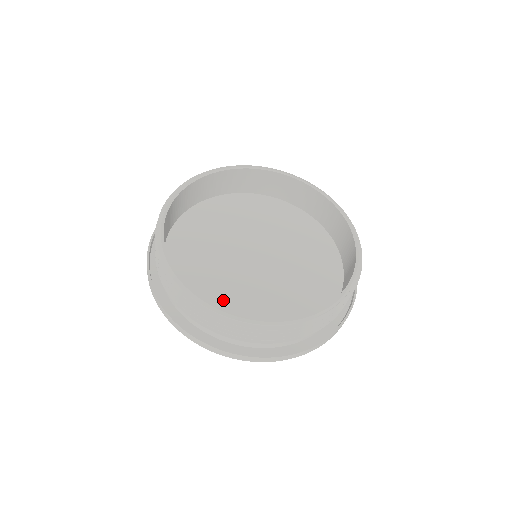
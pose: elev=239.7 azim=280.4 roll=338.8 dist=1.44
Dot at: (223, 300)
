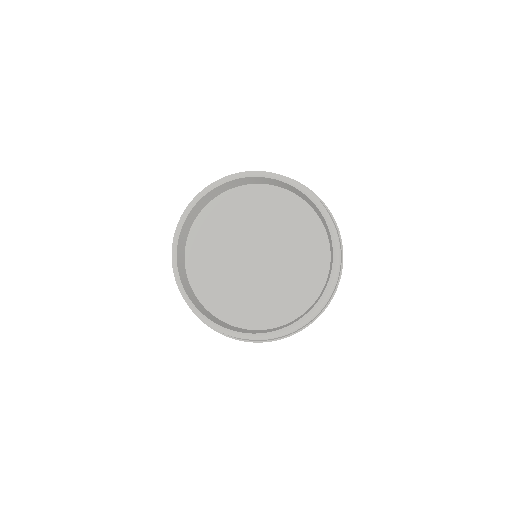
Dot at: (245, 305)
